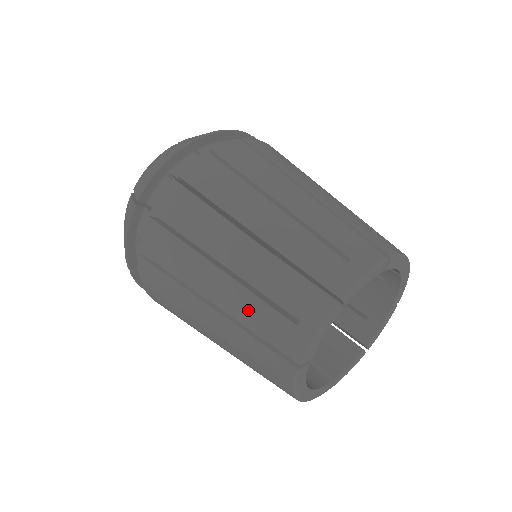
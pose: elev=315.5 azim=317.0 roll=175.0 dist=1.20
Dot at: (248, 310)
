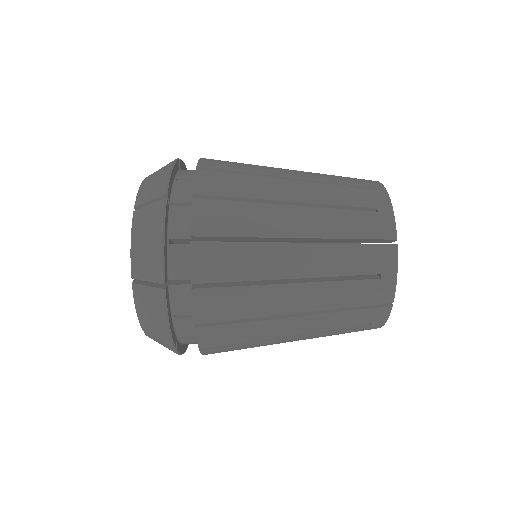
Dot at: (336, 296)
